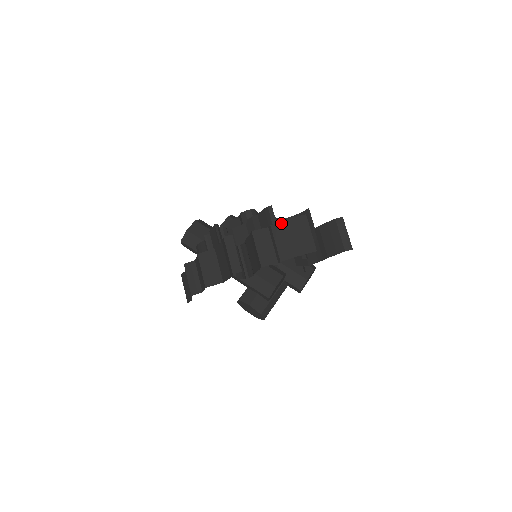
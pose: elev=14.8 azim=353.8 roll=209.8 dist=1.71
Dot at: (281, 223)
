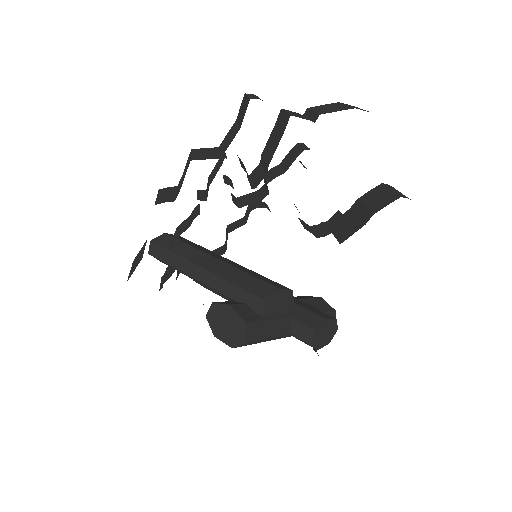
Dot at: (322, 105)
